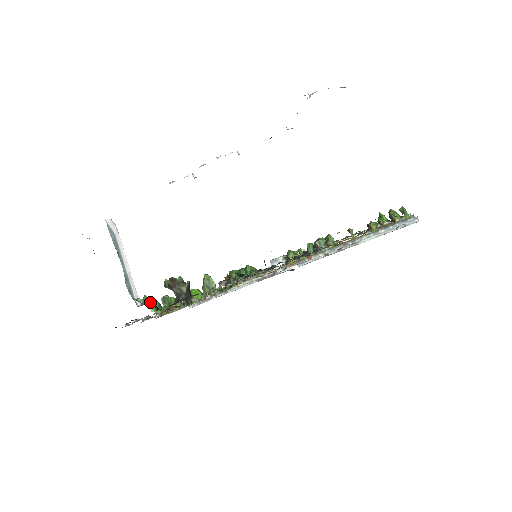
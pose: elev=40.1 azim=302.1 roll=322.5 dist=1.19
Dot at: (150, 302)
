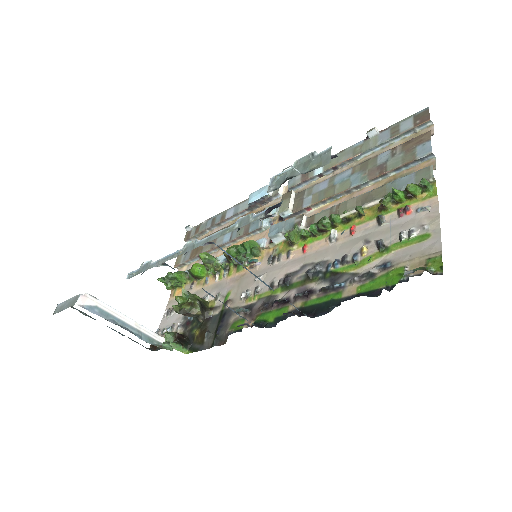
Dot at: (177, 347)
